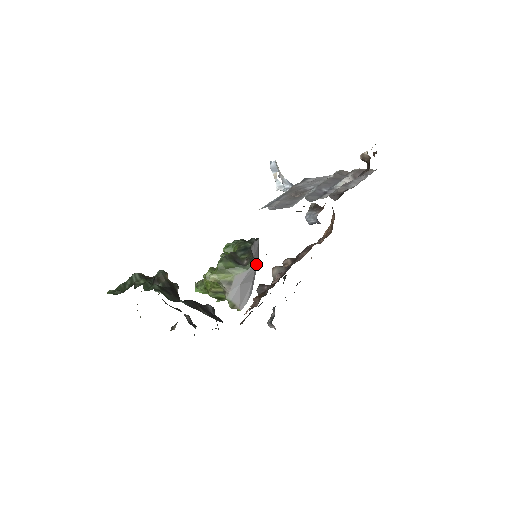
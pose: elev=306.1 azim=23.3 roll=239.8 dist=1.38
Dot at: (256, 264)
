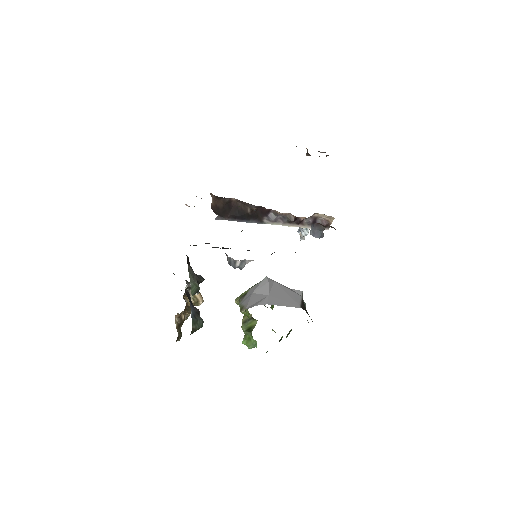
Dot at: (289, 301)
